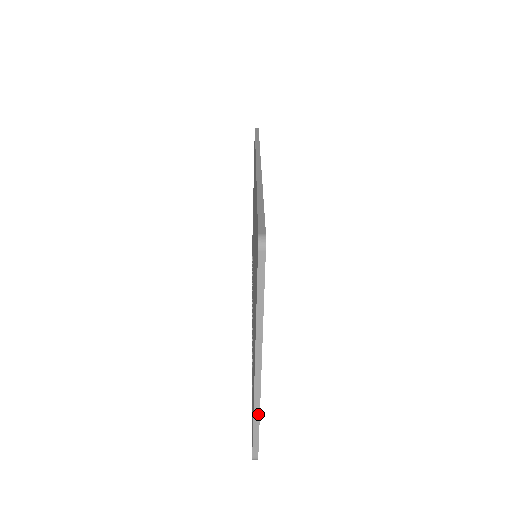
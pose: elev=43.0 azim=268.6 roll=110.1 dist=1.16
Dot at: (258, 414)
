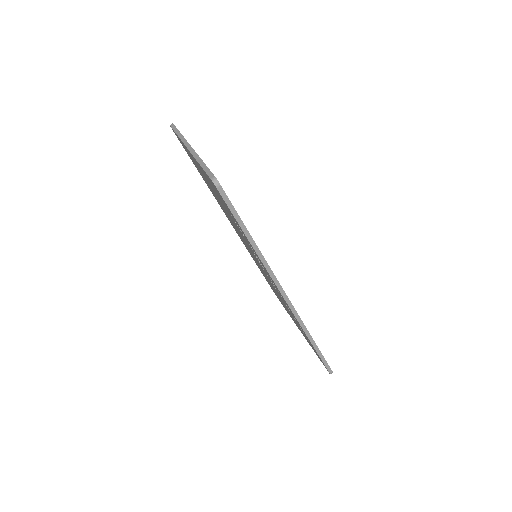
Dot at: (200, 160)
